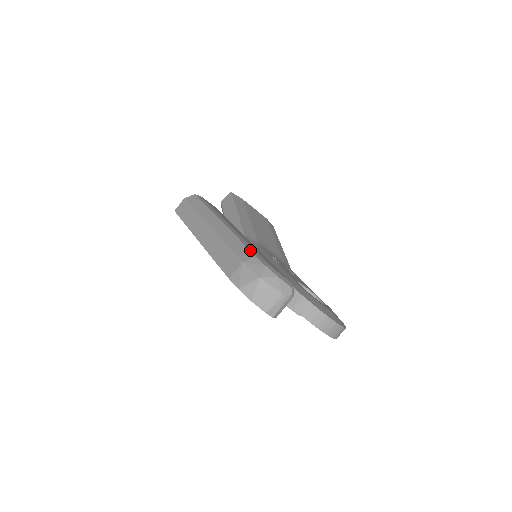
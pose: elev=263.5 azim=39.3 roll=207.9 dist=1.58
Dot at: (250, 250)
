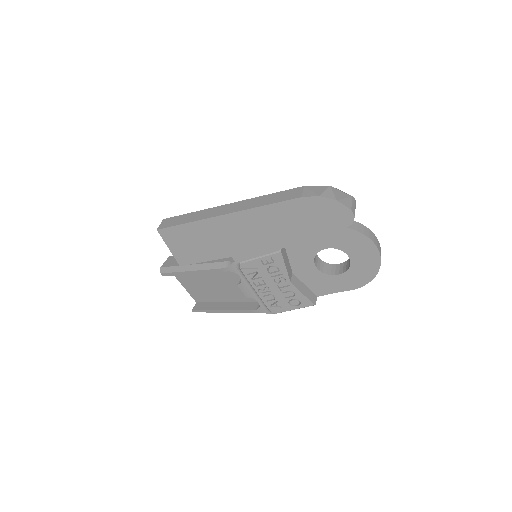
Dot at: occluded
